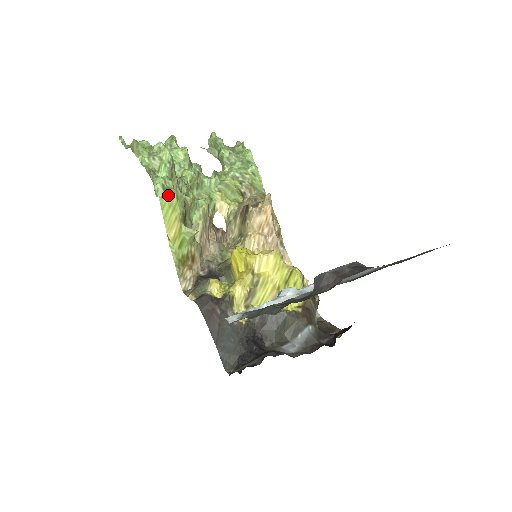
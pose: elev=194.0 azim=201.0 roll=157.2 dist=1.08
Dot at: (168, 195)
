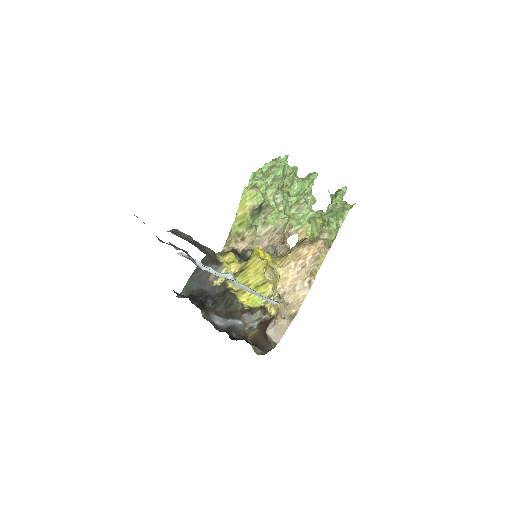
Dot at: (251, 189)
